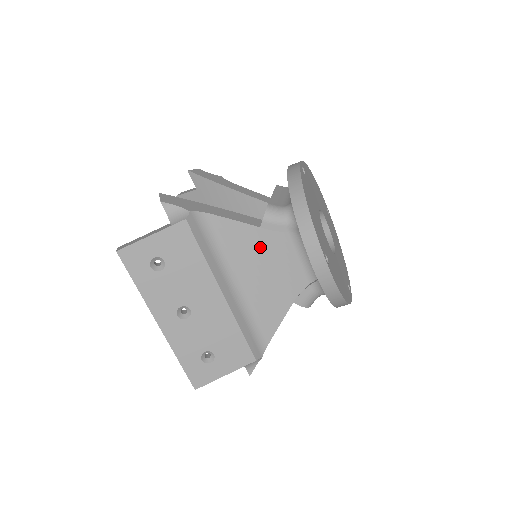
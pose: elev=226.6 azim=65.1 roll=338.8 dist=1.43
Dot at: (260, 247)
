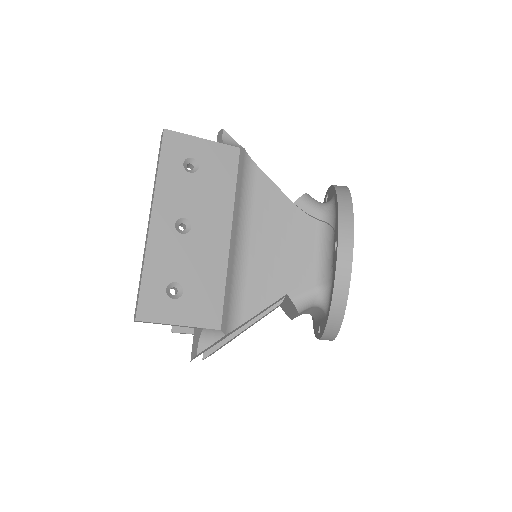
Dot at: (284, 220)
